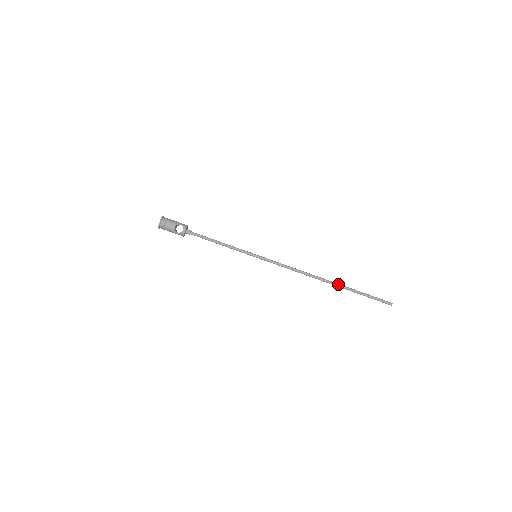
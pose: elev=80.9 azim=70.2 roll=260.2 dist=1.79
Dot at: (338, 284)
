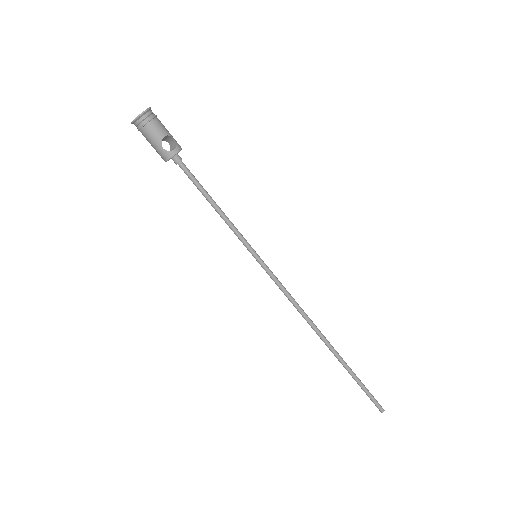
Dot at: (338, 353)
